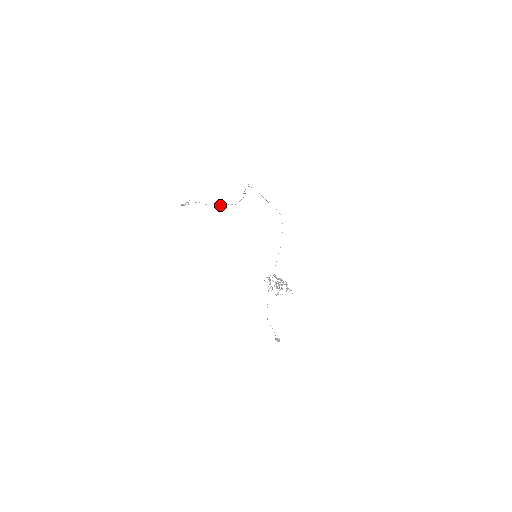
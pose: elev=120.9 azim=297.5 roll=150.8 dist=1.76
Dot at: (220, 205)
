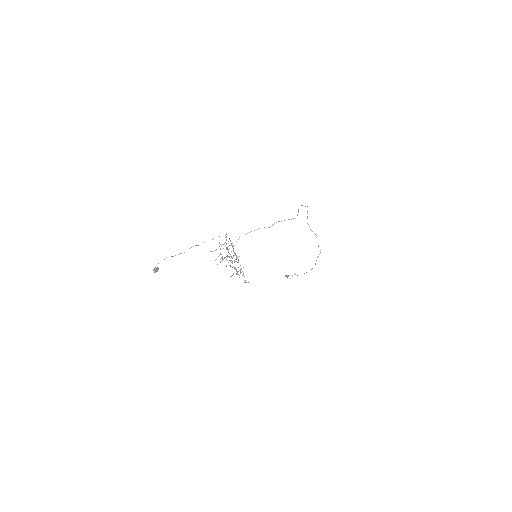
Dot at: occluded
